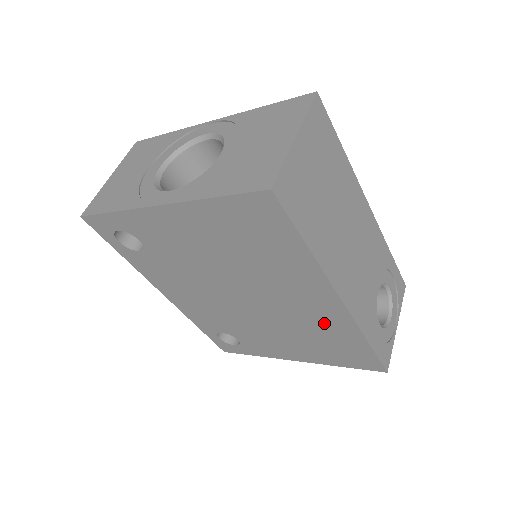
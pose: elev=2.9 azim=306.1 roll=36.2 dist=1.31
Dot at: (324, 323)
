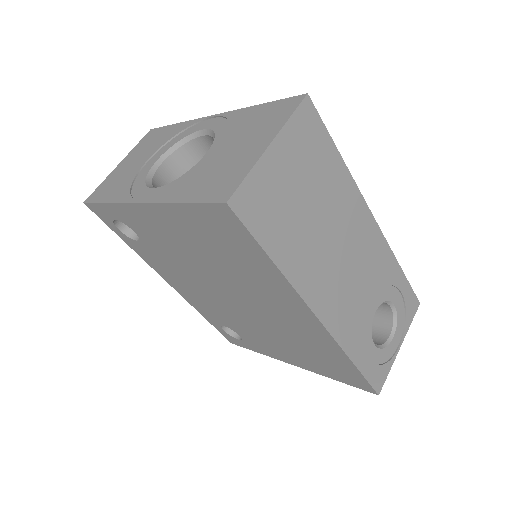
Dot at: (309, 337)
